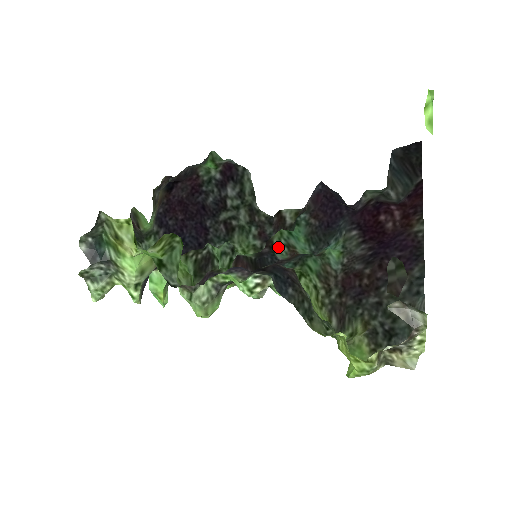
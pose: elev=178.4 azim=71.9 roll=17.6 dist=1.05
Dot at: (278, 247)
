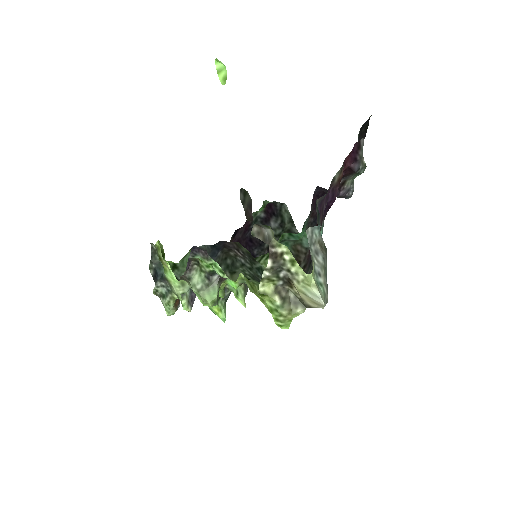
Dot at: occluded
